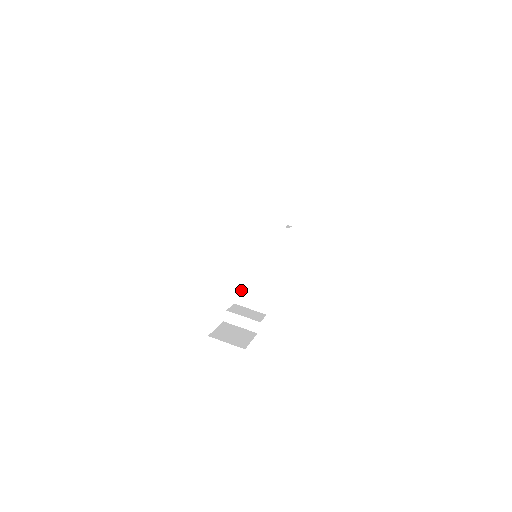
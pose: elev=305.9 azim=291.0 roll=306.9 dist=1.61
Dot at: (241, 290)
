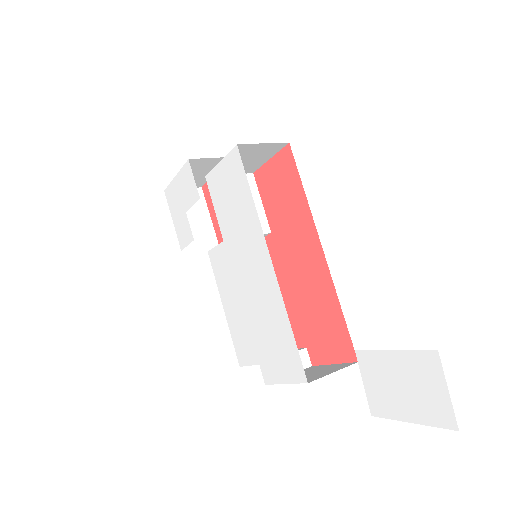
Dot at: occluded
